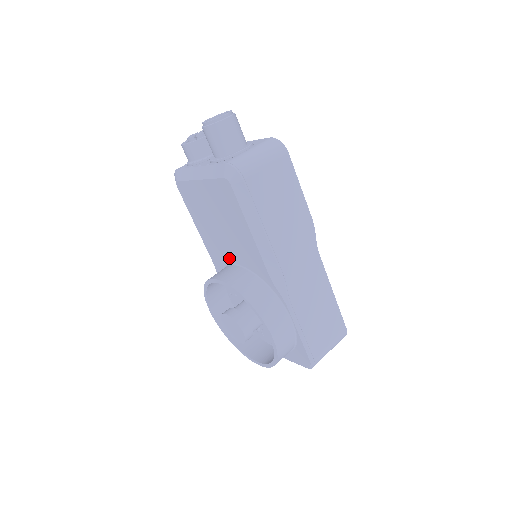
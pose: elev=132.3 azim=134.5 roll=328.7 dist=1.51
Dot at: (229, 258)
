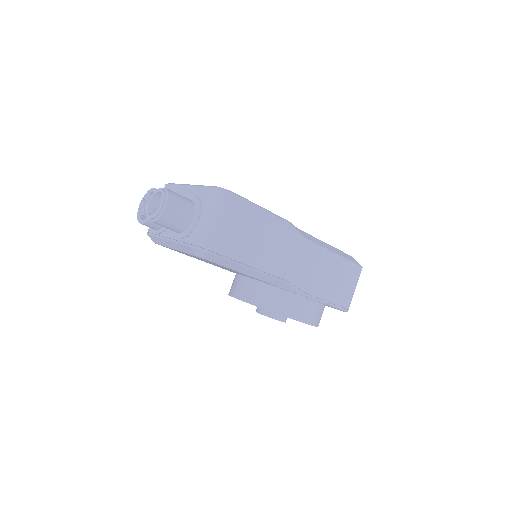
Dot at: occluded
